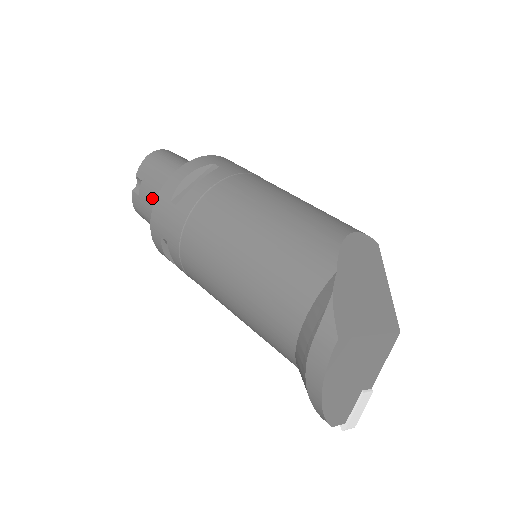
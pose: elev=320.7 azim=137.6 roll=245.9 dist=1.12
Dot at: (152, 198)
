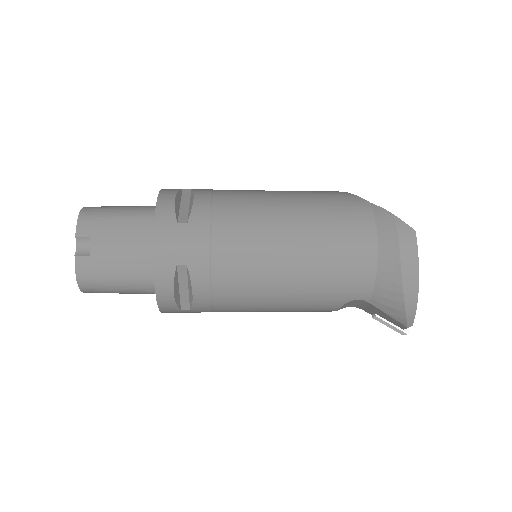
Dot at: (119, 247)
